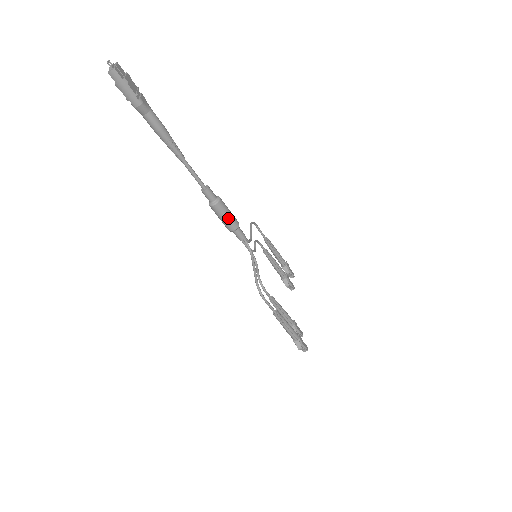
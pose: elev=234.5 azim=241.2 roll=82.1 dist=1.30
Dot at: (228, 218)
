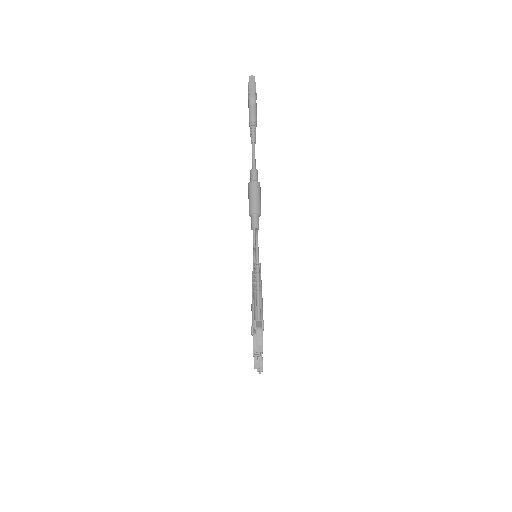
Dot at: (257, 199)
